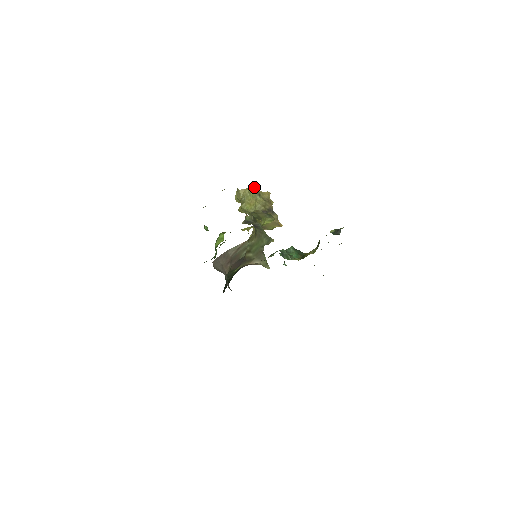
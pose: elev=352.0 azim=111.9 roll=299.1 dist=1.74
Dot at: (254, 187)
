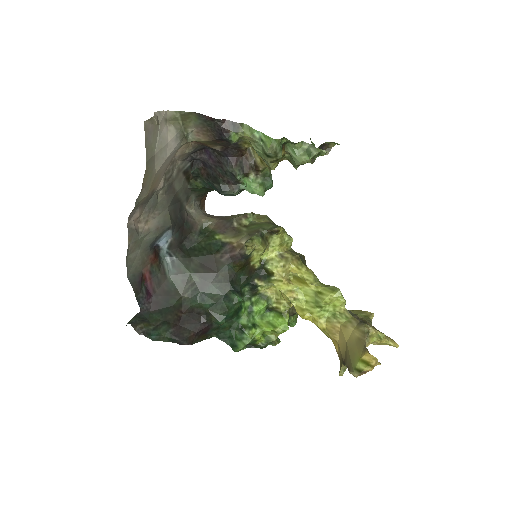
Dot at: (366, 314)
